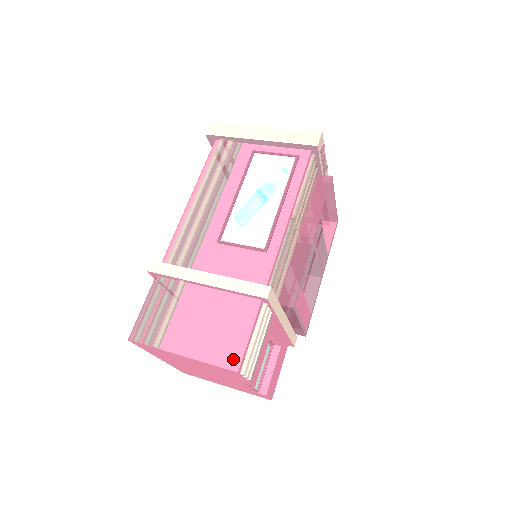
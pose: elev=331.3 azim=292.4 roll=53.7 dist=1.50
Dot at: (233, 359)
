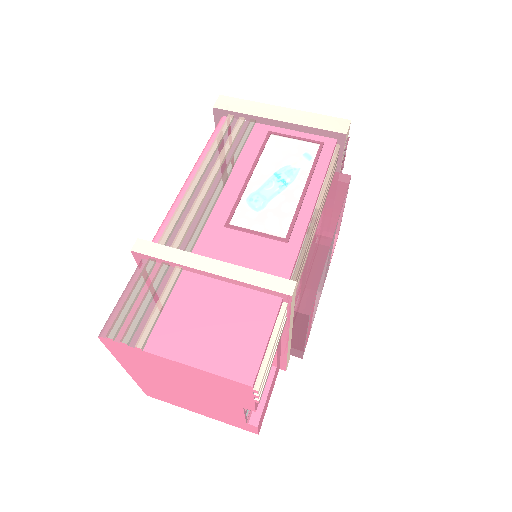
Dot at: (246, 369)
